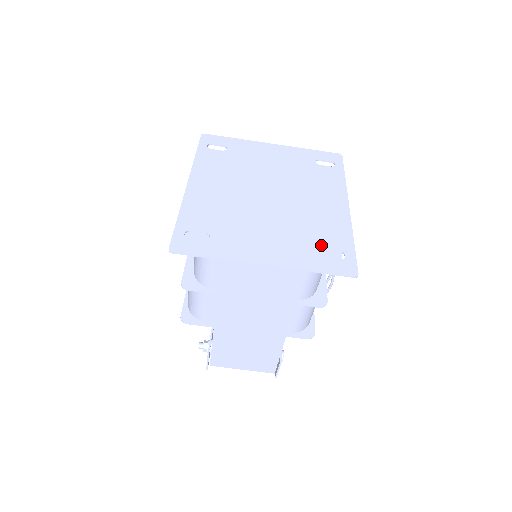
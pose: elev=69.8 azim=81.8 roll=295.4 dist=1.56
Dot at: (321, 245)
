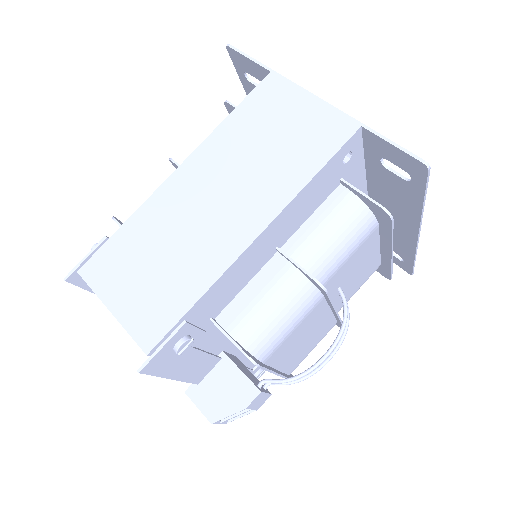
Dot at: (383, 166)
